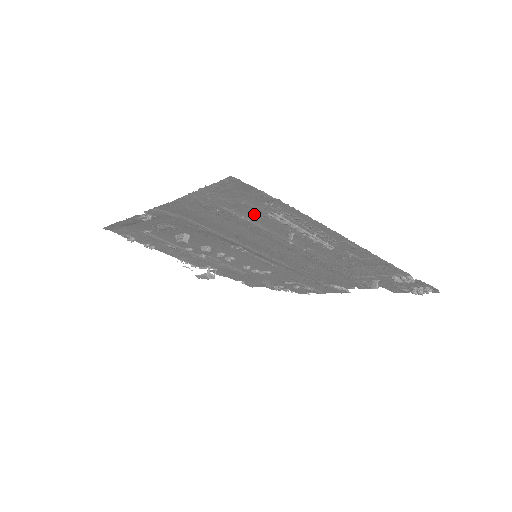
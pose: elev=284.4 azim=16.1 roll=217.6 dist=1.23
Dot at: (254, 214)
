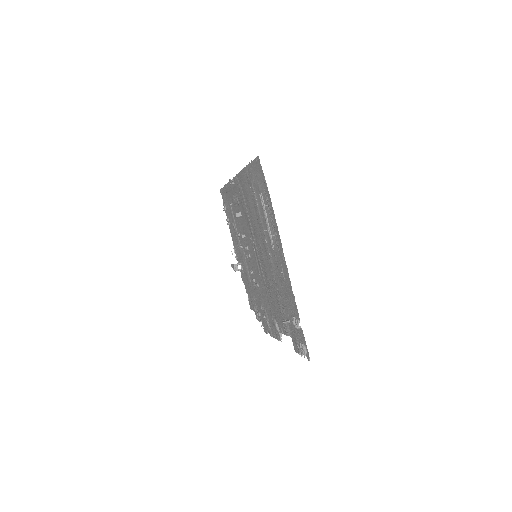
Dot at: (260, 199)
